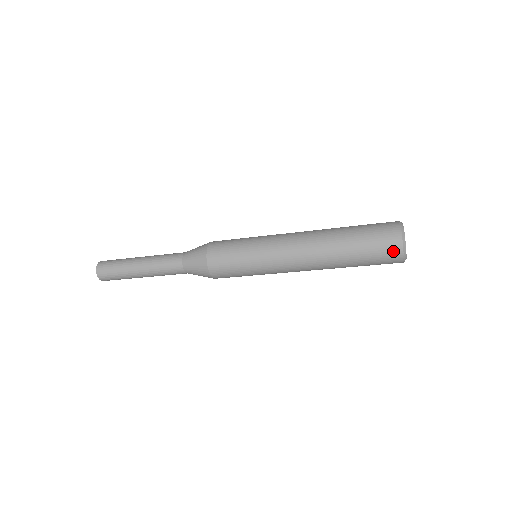
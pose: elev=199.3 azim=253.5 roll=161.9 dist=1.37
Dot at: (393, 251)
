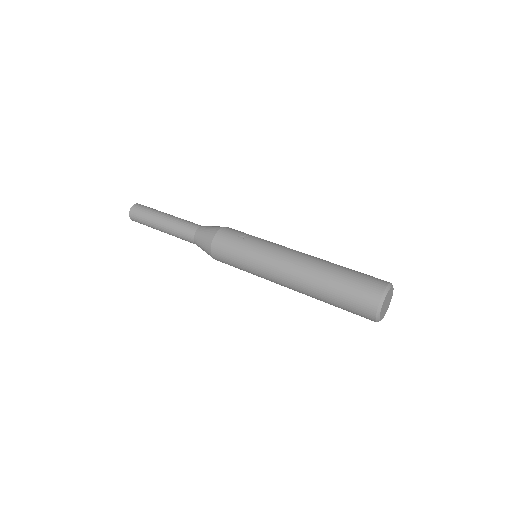
Dot at: (367, 318)
